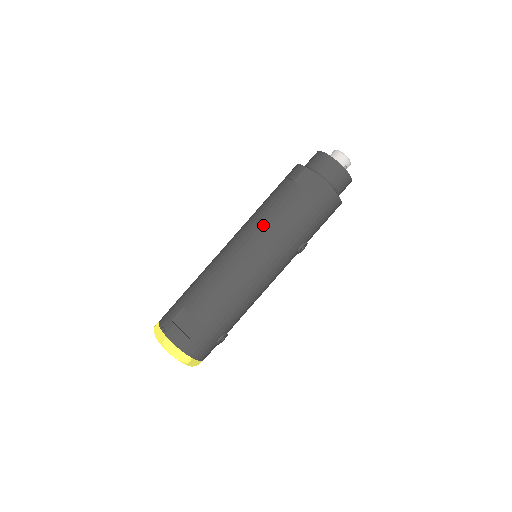
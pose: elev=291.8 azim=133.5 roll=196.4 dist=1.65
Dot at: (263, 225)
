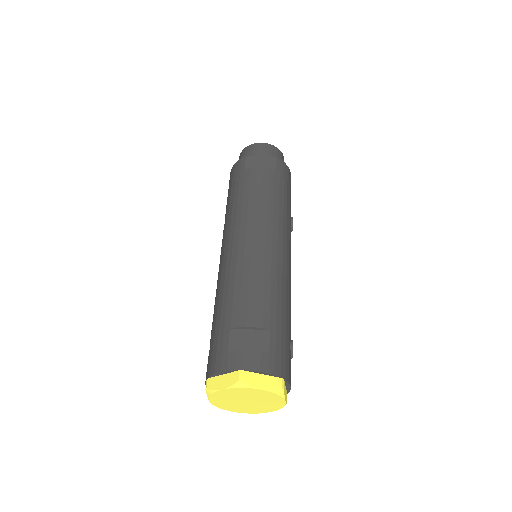
Dot at: (249, 209)
